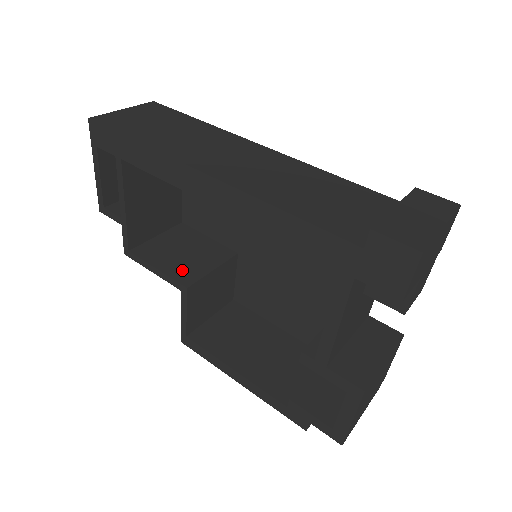
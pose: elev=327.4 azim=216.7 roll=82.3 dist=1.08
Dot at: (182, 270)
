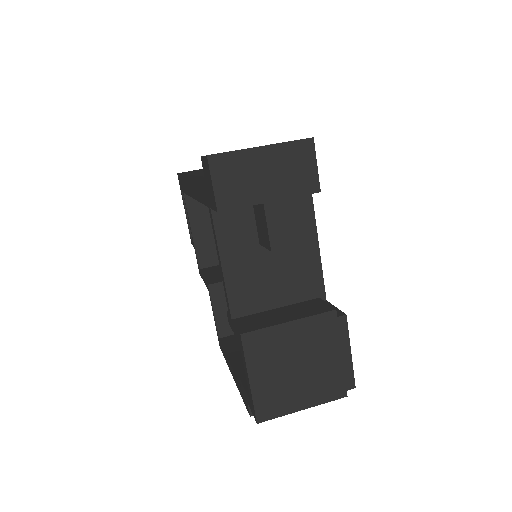
Dot at: (218, 277)
